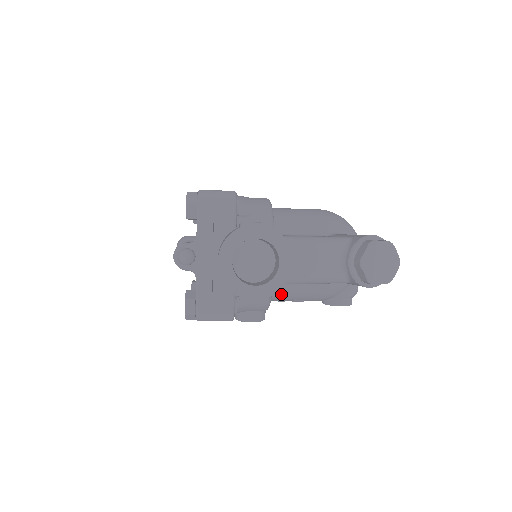
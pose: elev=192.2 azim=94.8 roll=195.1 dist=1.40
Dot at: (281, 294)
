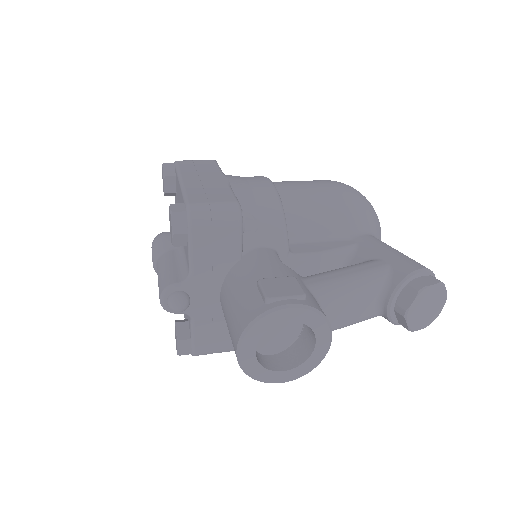
Dot at: occluded
